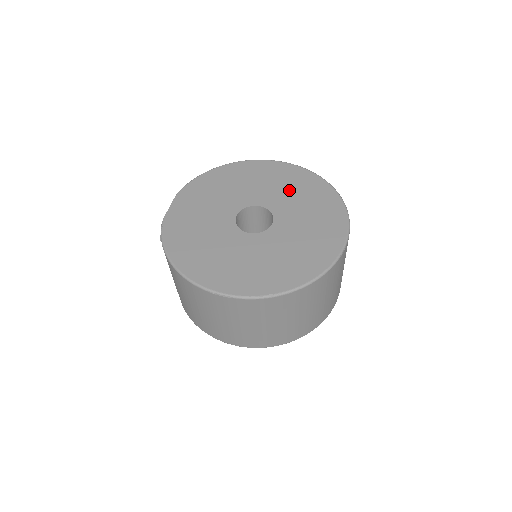
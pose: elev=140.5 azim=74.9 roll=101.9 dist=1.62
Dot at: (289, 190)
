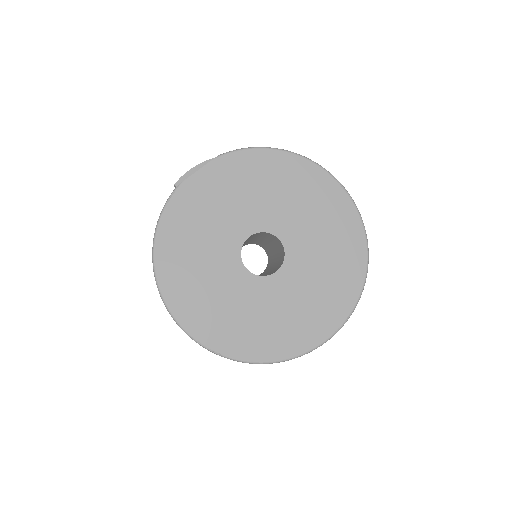
Dot at: (324, 243)
